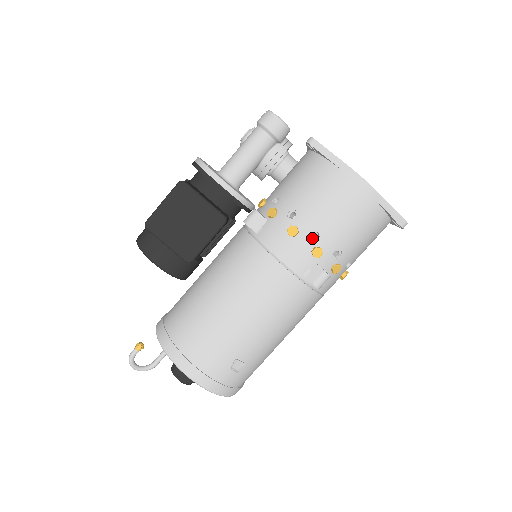
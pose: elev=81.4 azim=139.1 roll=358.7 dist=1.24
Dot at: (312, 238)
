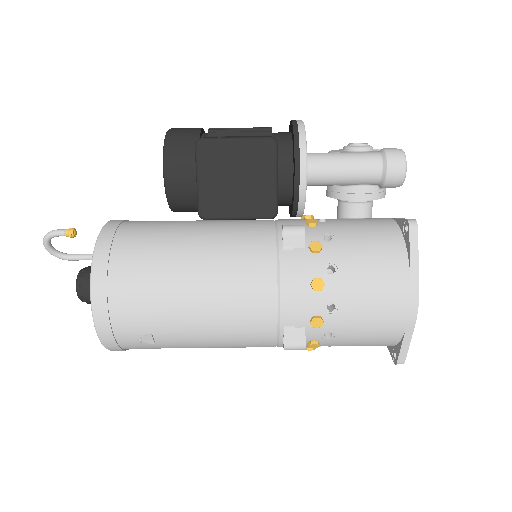
Dot at: (326, 306)
